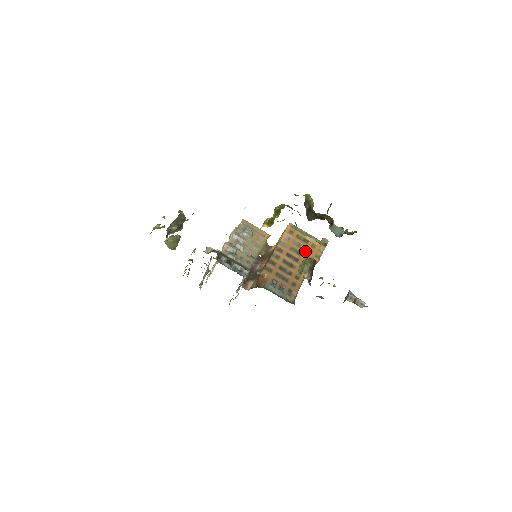
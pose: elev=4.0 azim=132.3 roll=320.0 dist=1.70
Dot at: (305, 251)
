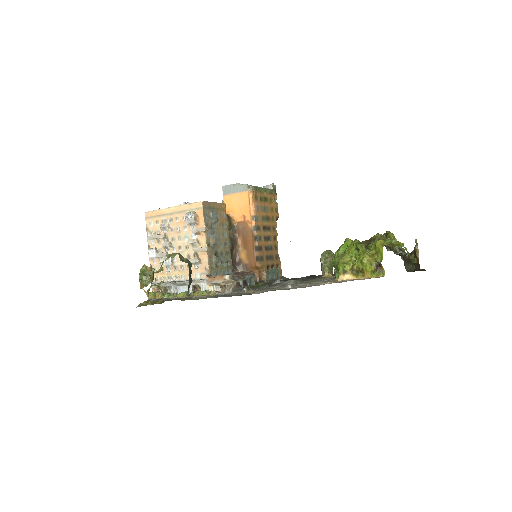
Dot at: (270, 213)
